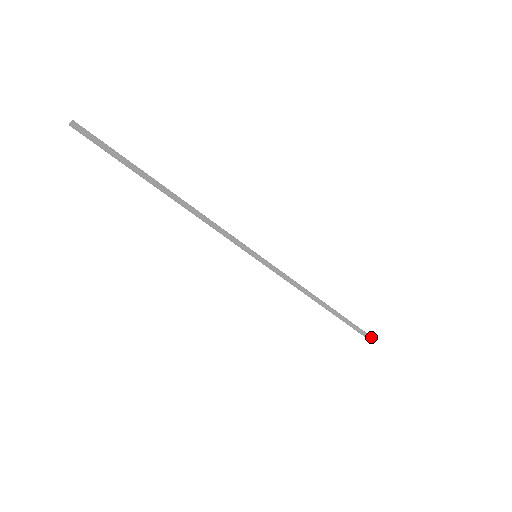
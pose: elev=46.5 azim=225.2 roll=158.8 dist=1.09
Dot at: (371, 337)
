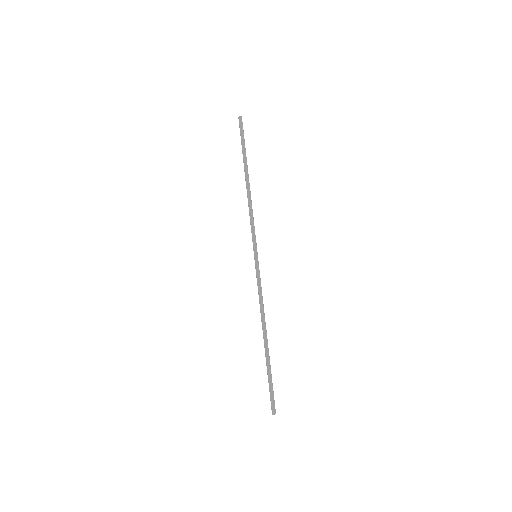
Dot at: occluded
